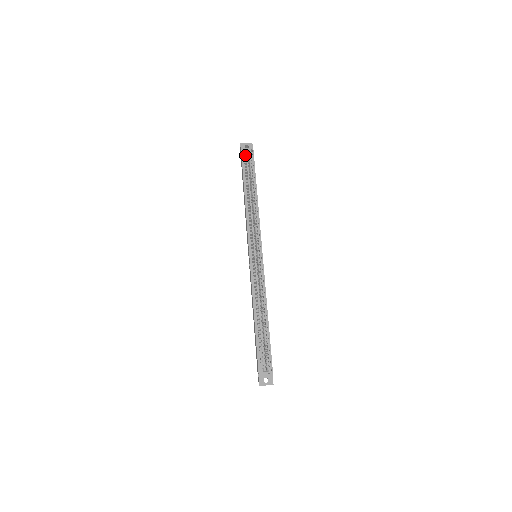
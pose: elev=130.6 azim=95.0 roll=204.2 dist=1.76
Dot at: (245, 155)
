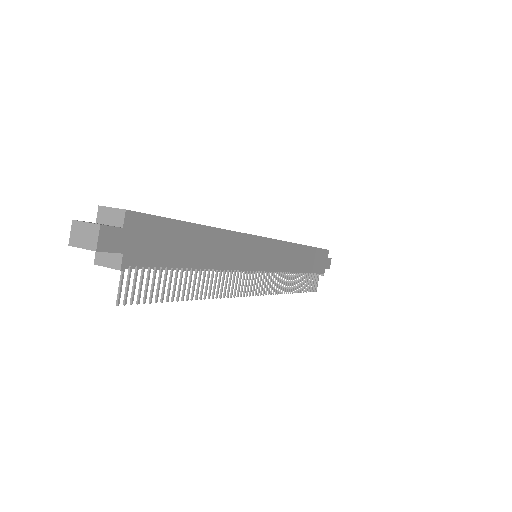
Dot at: occluded
